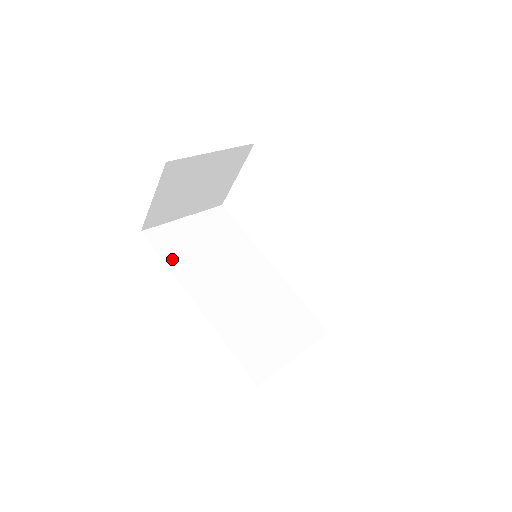
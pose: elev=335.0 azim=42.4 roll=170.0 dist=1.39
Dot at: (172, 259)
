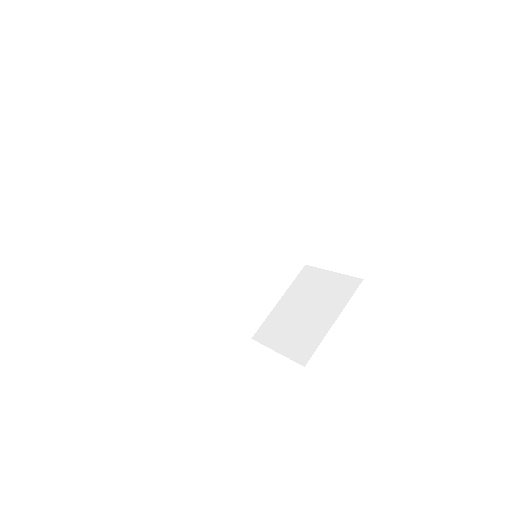
Dot at: (171, 251)
